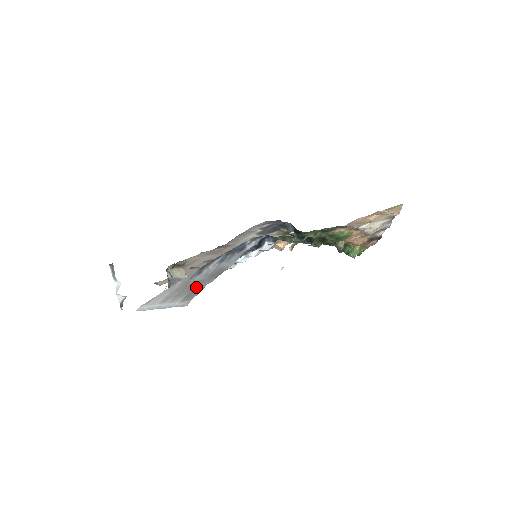
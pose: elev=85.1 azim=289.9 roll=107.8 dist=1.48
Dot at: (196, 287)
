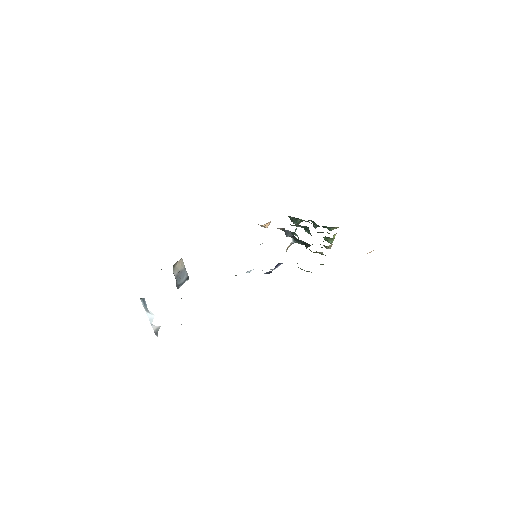
Dot at: occluded
